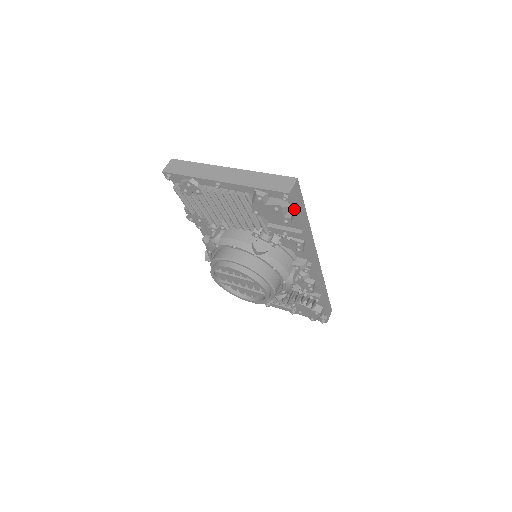
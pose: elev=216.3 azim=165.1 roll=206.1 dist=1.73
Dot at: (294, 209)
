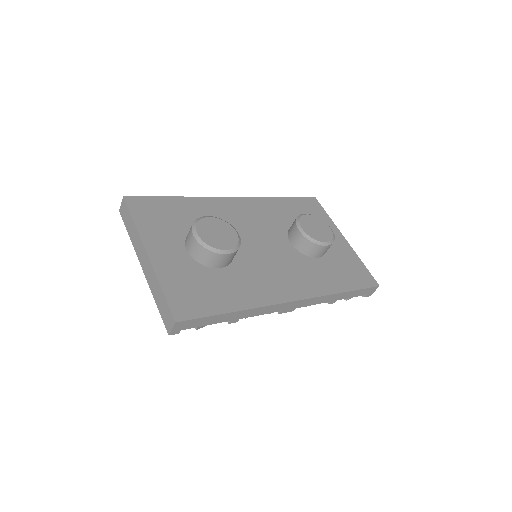
Dot at: (198, 324)
